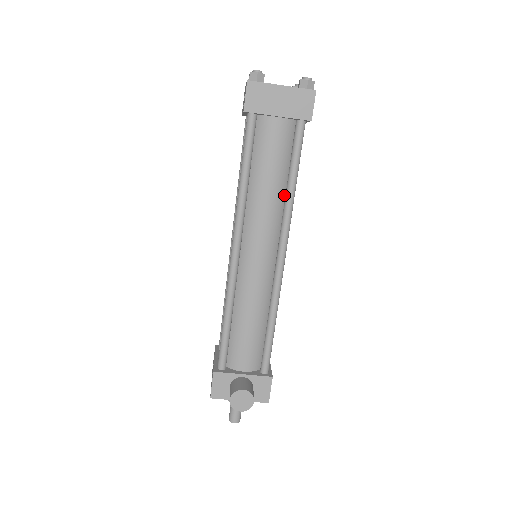
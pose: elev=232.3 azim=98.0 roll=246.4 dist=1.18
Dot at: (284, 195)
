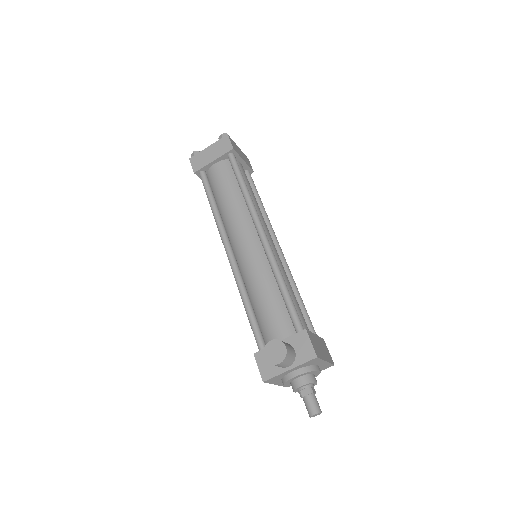
Dot at: occluded
